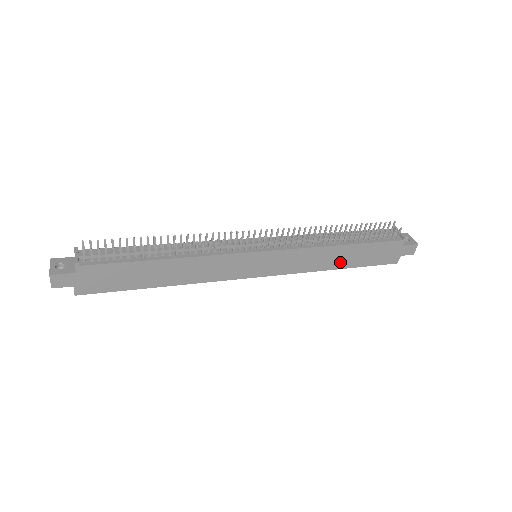
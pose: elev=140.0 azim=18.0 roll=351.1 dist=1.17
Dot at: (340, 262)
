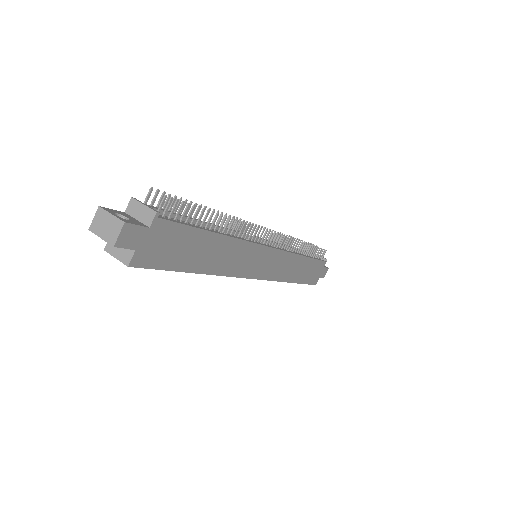
Dot at: (297, 275)
